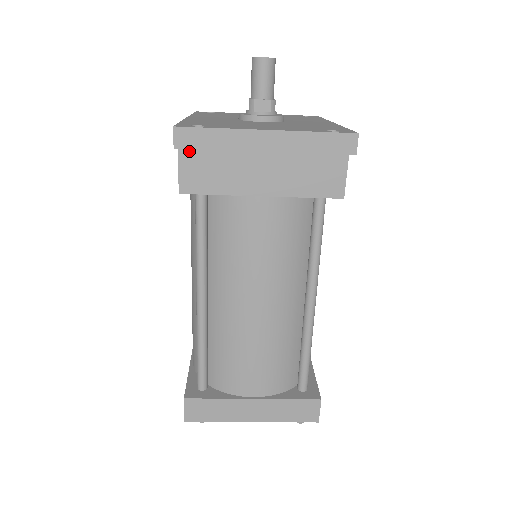
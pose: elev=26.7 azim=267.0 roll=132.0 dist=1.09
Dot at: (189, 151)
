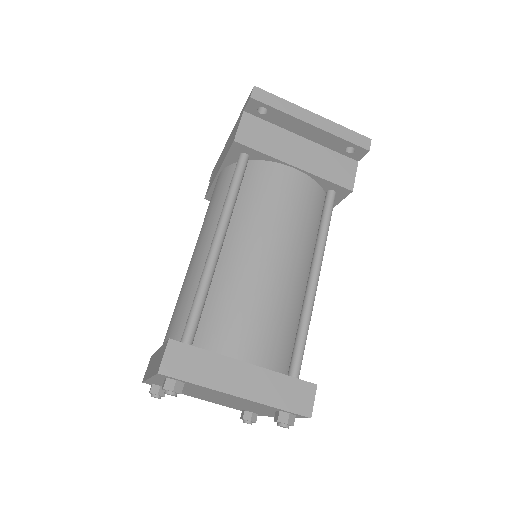
Dot at: (250, 118)
